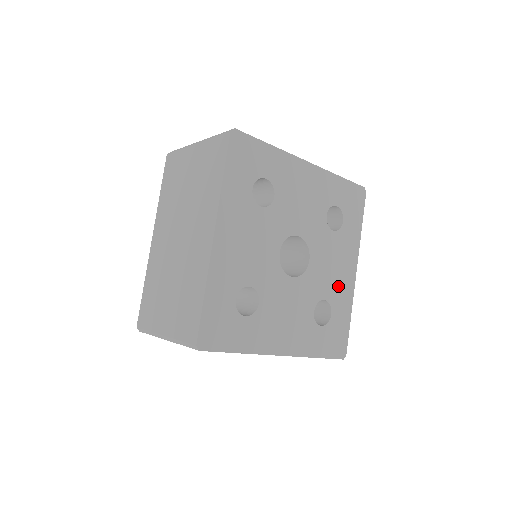
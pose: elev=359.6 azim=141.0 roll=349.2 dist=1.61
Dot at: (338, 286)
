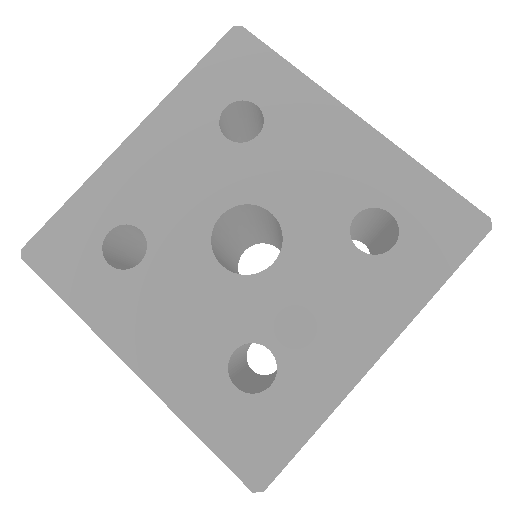
Dot at: (316, 349)
